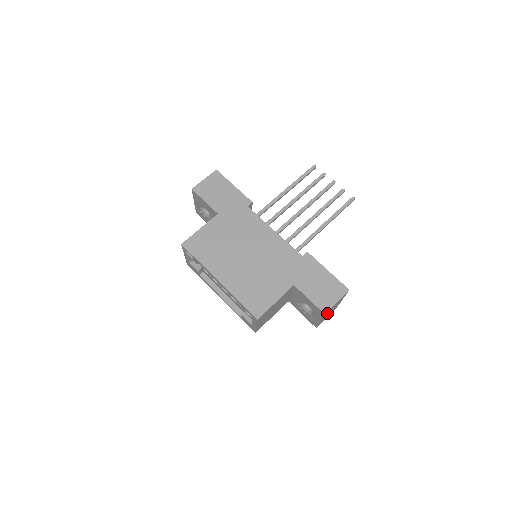
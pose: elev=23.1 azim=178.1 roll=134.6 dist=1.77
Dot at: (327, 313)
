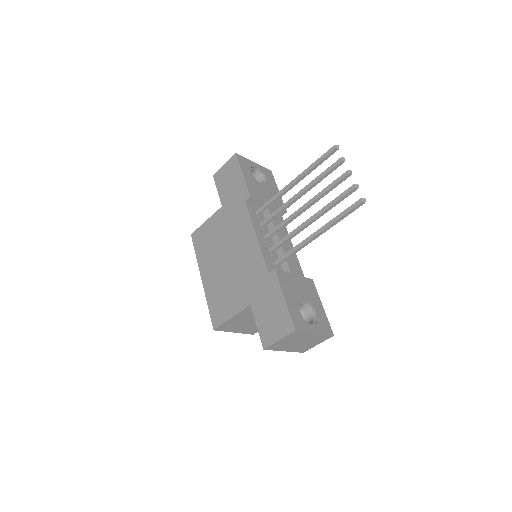
Dot at: (280, 346)
